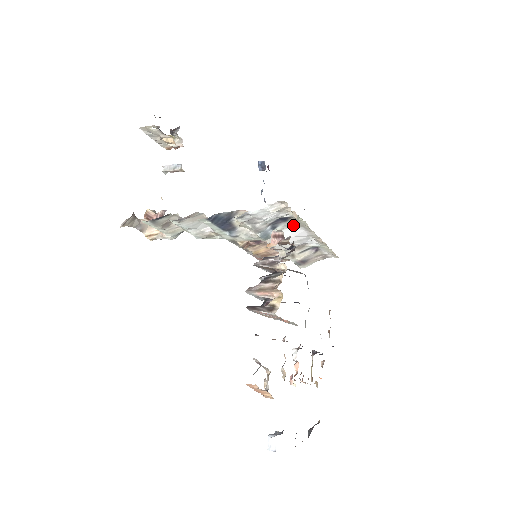
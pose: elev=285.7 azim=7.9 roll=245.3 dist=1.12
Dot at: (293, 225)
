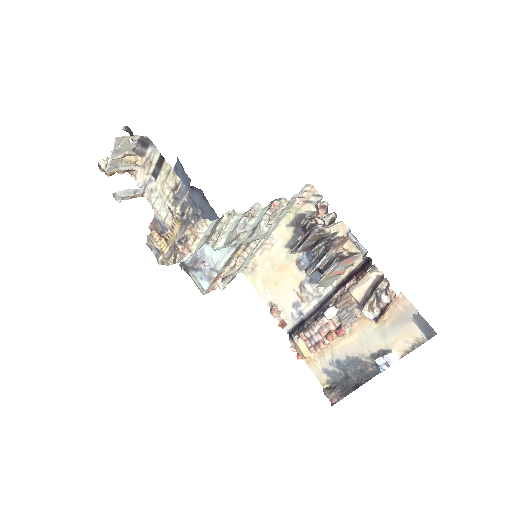
Dot at: occluded
